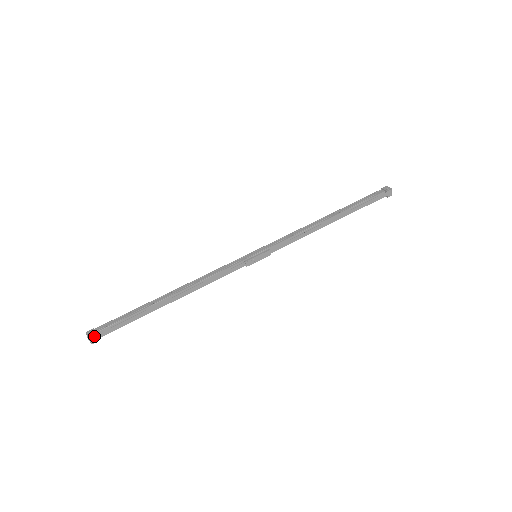
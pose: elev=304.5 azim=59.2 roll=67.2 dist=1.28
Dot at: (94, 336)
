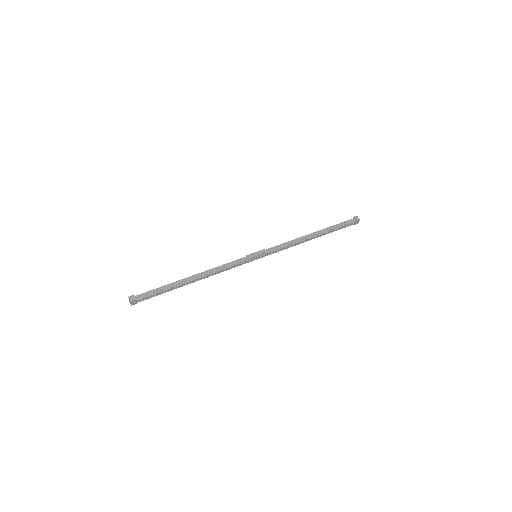
Dot at: (133, 296)
